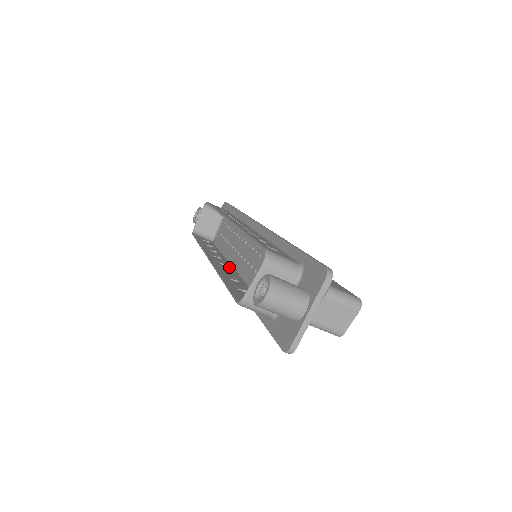
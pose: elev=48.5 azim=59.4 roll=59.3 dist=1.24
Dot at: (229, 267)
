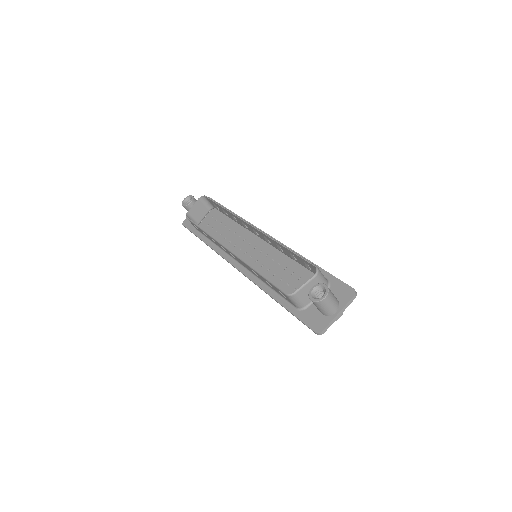
Dot at: occluded
